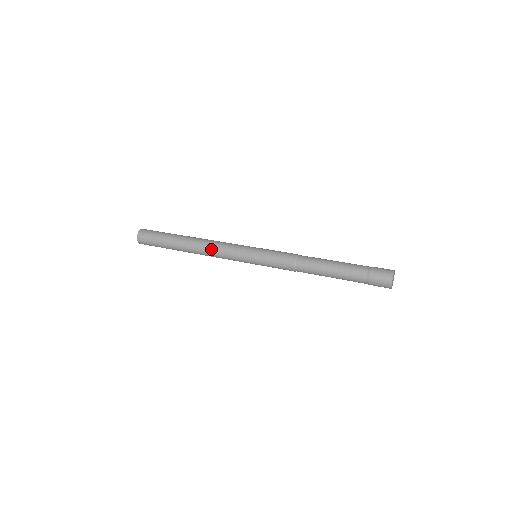
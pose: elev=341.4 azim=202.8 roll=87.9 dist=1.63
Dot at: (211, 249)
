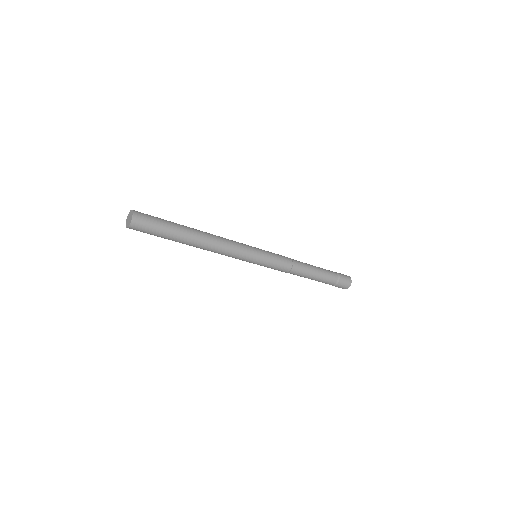
Dot at: (222, 239)
